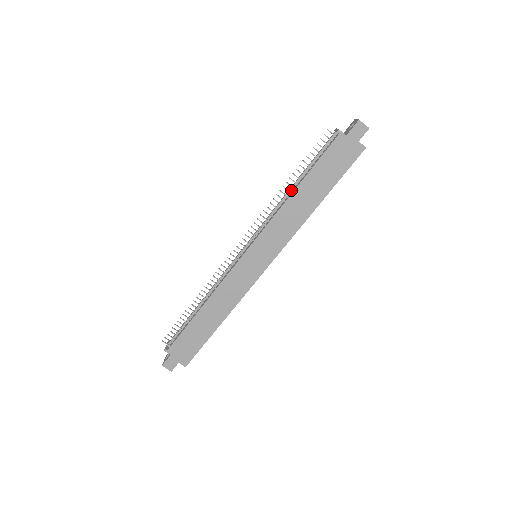
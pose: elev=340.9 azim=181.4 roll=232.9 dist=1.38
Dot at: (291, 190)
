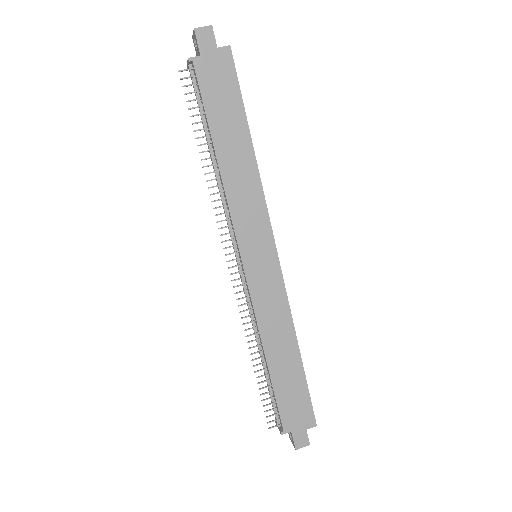
Dot at: (214, 162)
